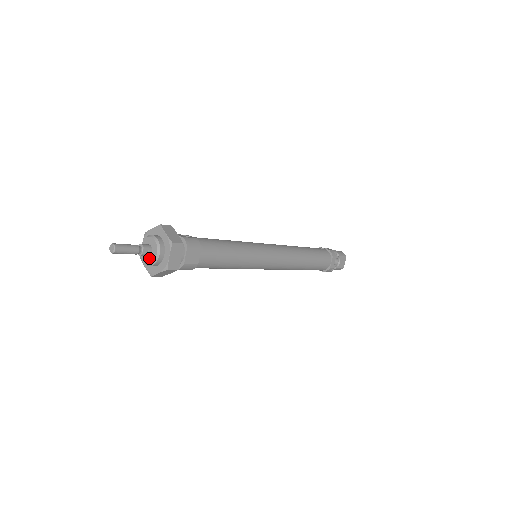
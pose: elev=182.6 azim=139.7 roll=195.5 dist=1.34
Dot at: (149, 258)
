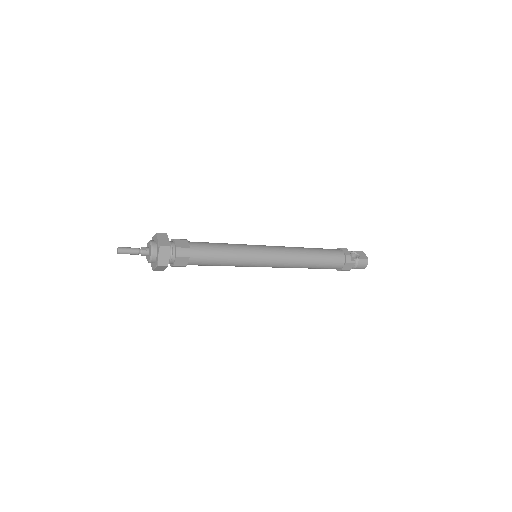
Dot at: (149, 253)
